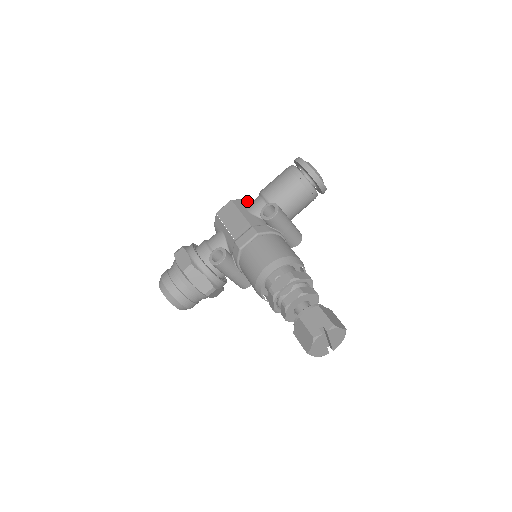
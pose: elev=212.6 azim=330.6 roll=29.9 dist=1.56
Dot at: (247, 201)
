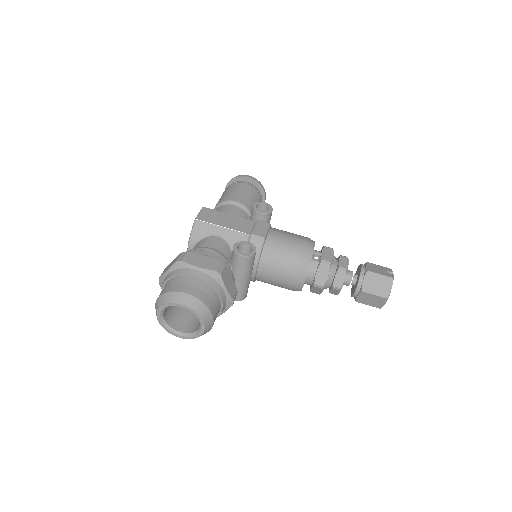
Dot at: occluded
